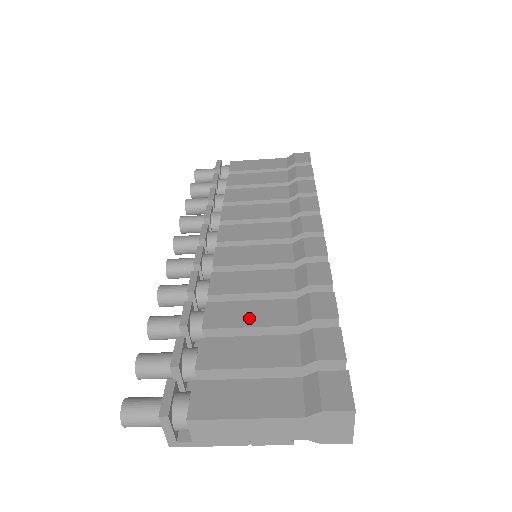
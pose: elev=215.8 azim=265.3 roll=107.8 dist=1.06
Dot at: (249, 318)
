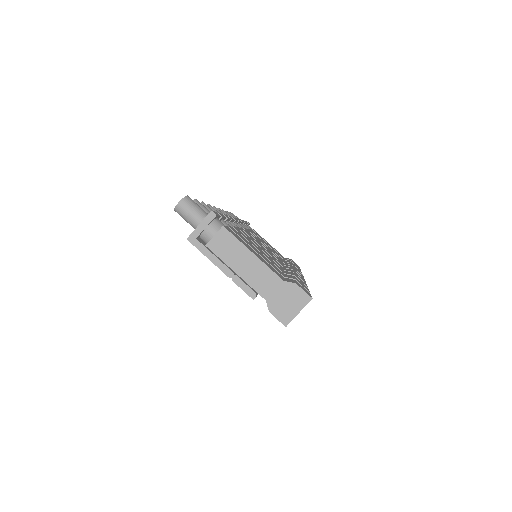
Dot at: (259, 249)
